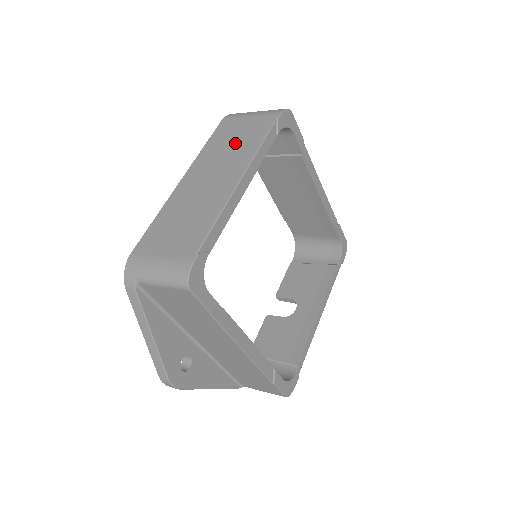
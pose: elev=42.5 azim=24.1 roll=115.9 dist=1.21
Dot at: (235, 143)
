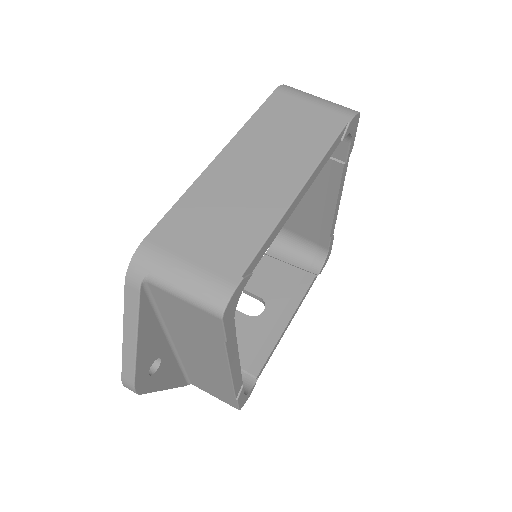
Dot at: (294, 133)
